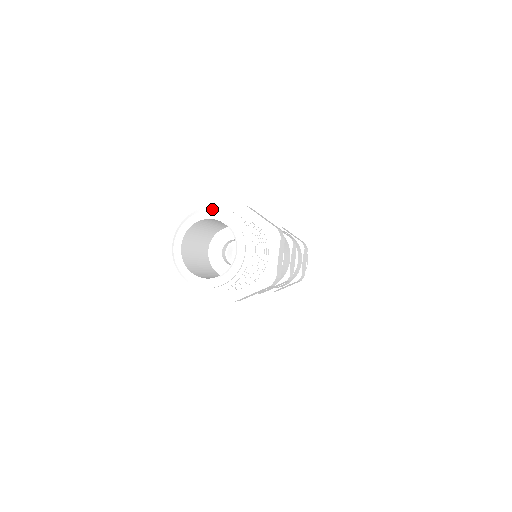
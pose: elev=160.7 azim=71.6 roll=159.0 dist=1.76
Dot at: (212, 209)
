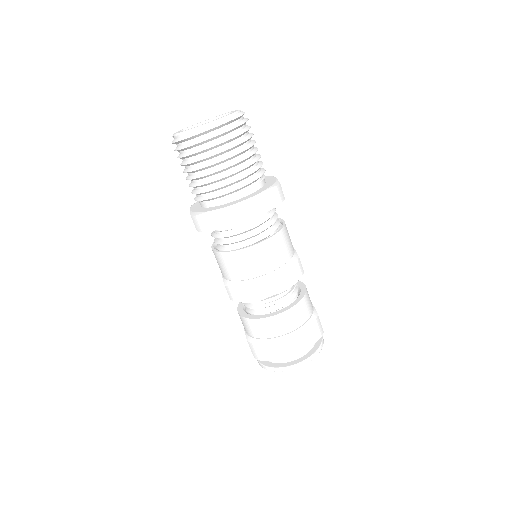
Dot at: occluded
